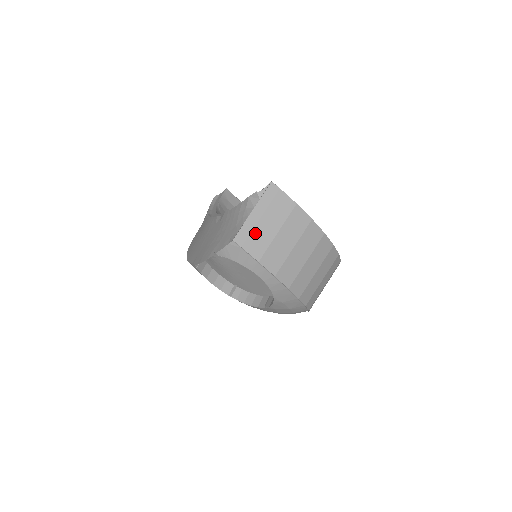
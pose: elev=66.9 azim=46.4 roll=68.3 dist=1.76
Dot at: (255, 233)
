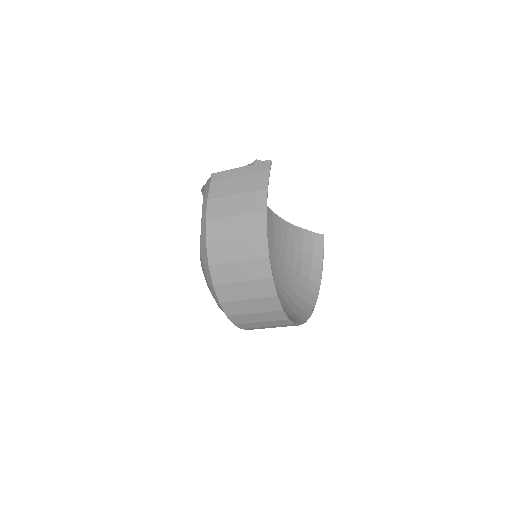
Dot at: (226, 181)
